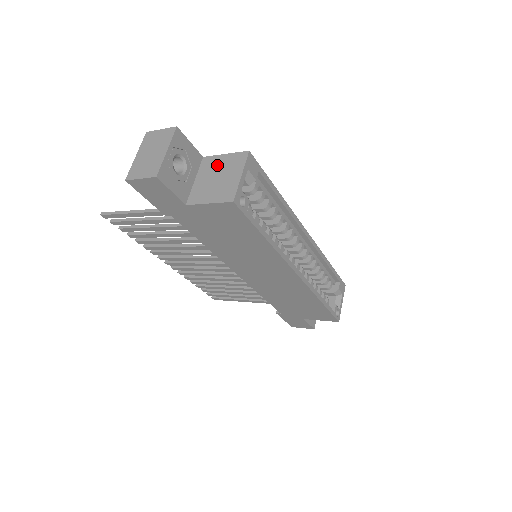
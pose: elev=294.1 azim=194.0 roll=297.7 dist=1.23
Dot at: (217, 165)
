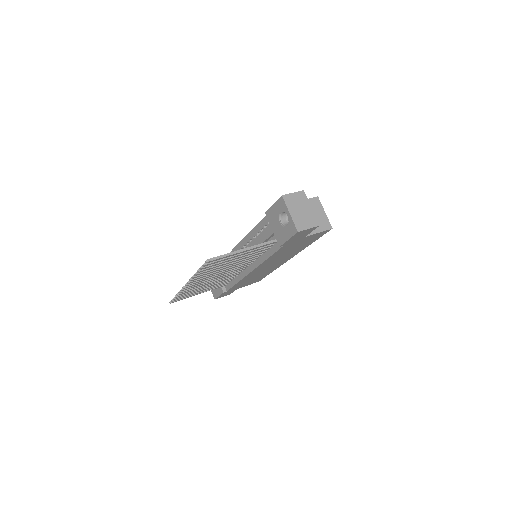
Dot at: occluded
